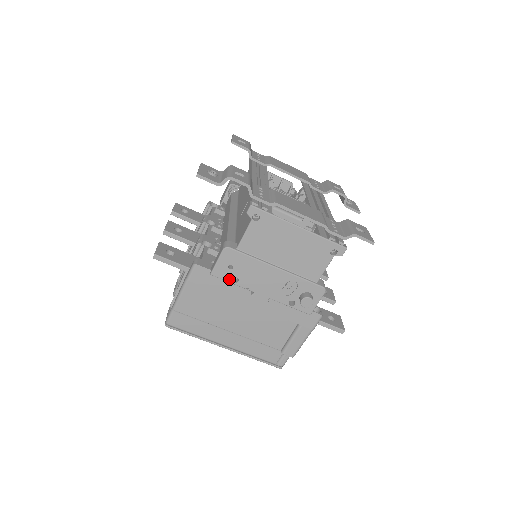
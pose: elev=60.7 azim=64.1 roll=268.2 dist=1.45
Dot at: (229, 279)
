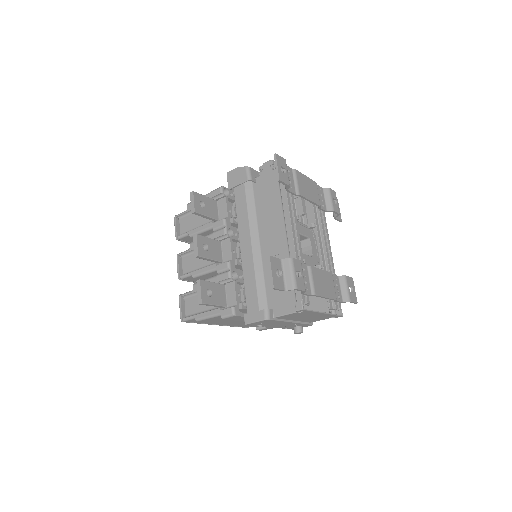
Dot at: (256, 325)
